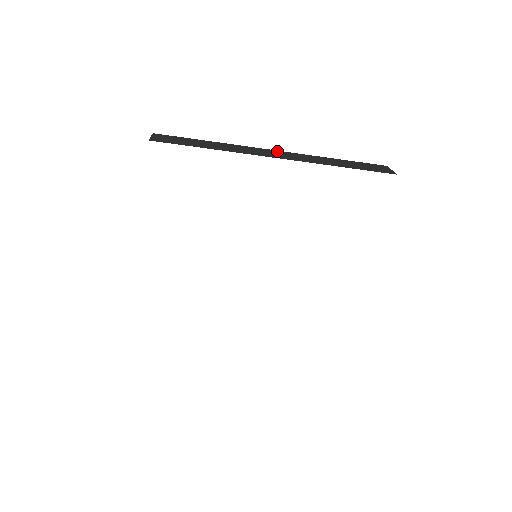
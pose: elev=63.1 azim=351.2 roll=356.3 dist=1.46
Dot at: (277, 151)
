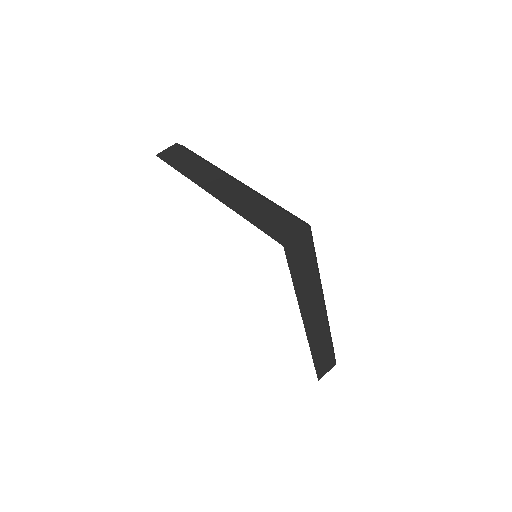
Dot at: (230, 180)
